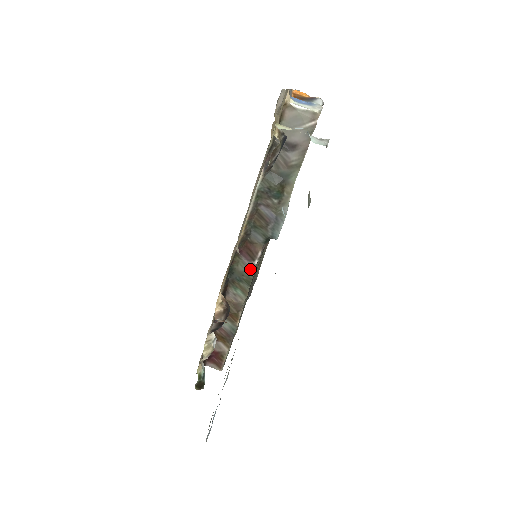
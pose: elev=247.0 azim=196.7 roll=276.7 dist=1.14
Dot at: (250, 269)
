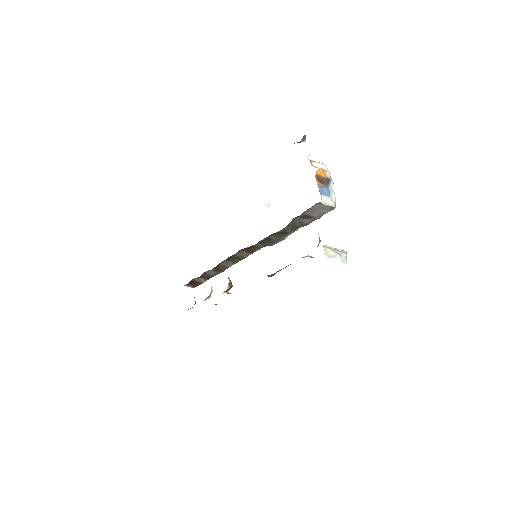
Dot at: (245, 255)
